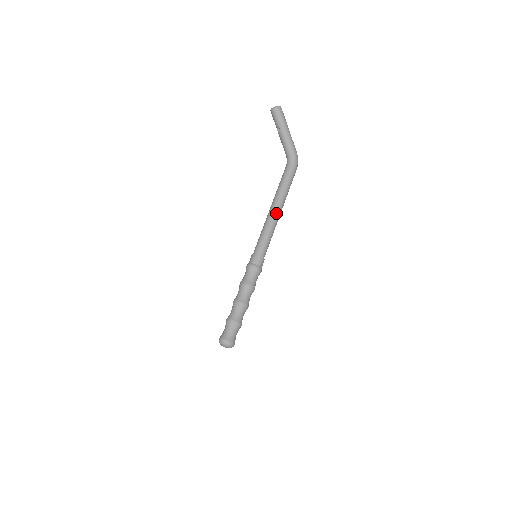
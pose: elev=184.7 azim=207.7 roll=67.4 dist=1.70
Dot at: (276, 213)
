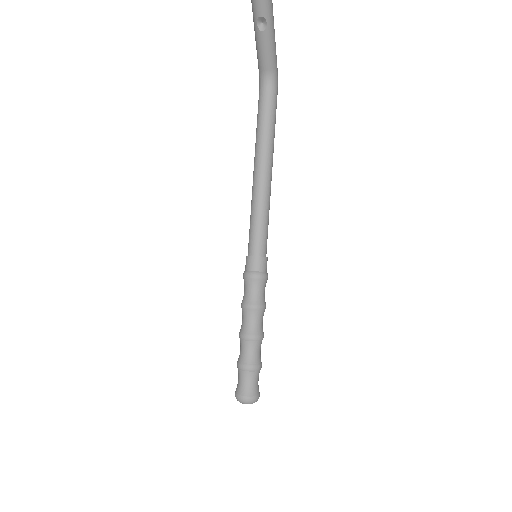
Dot at: occluded
